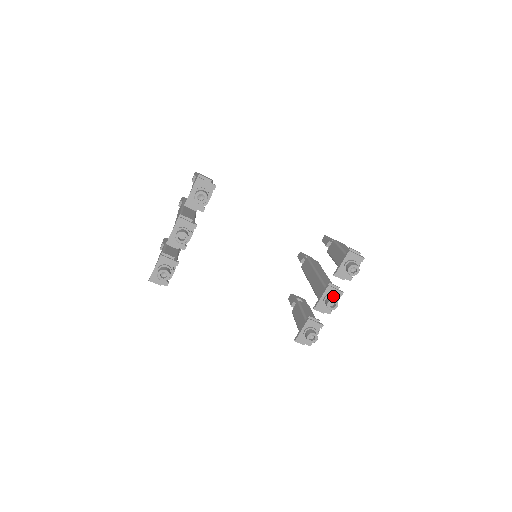
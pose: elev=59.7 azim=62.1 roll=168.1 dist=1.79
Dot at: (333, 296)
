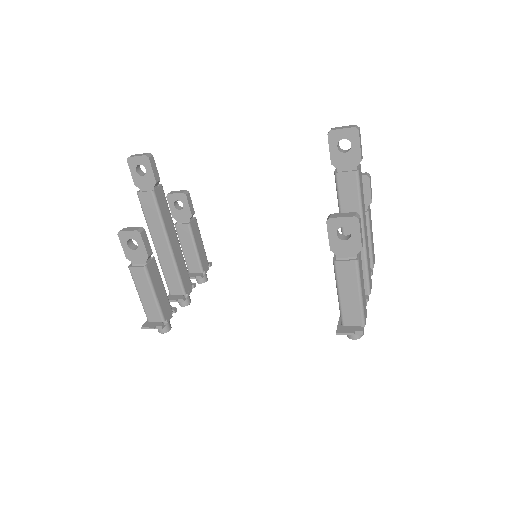
Dot at: occluded
